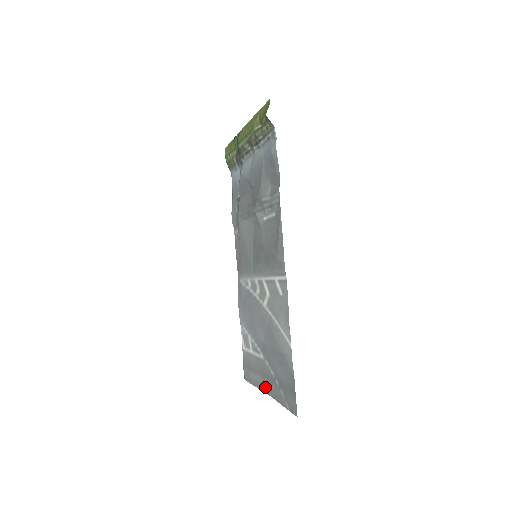
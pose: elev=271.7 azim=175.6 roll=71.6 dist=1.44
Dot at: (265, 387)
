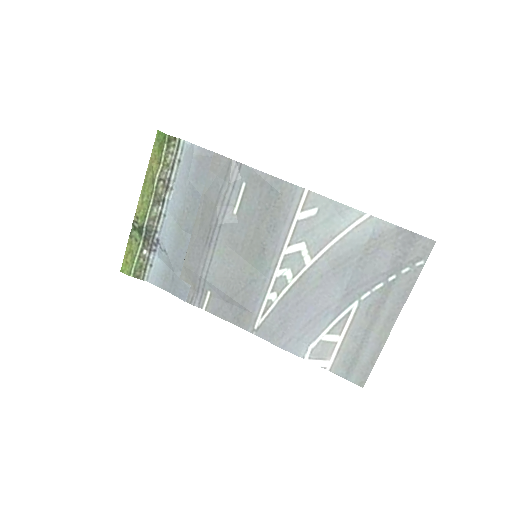
Dot at: (387, 322)
